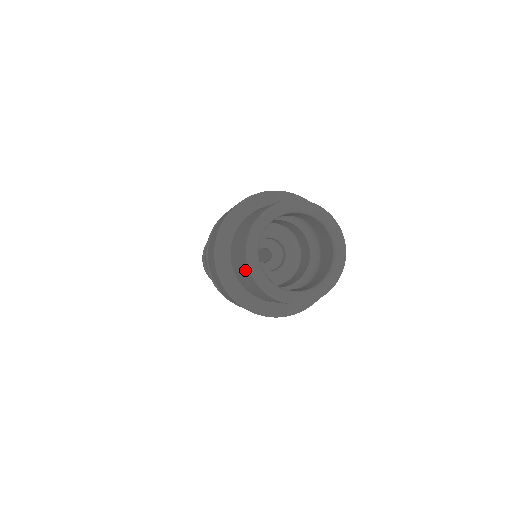
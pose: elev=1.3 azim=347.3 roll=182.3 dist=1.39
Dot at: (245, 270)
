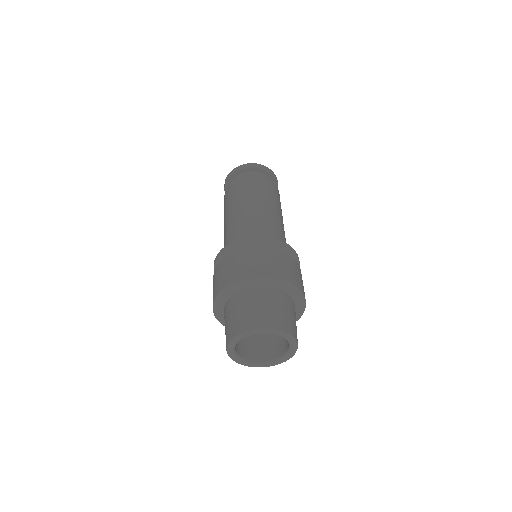
Dot at: occluded
